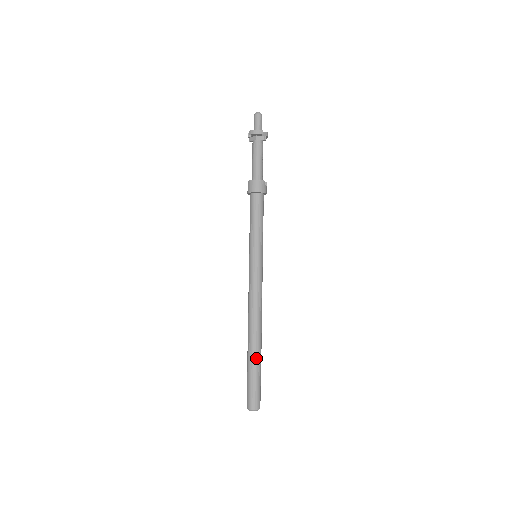
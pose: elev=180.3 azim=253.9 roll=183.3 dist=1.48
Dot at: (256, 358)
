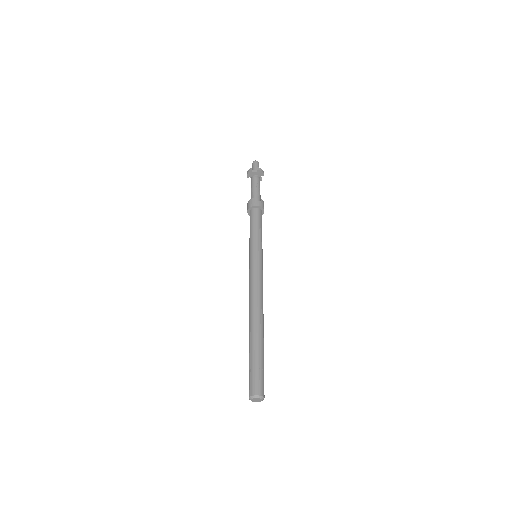
Dot at: (252, 341)
